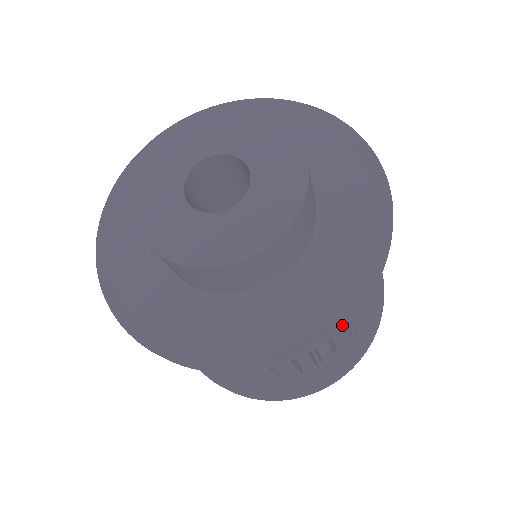
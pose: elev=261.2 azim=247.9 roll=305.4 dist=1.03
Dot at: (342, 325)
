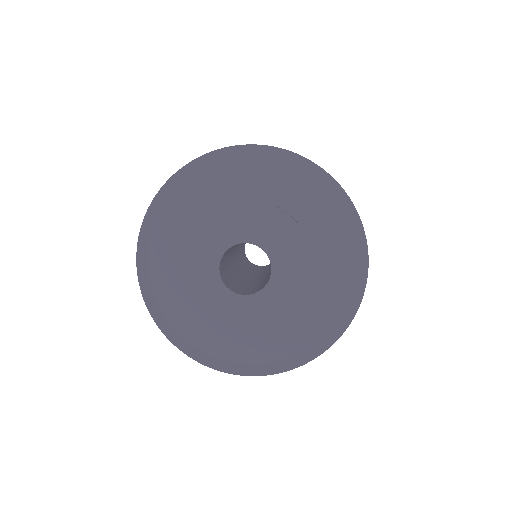
Dot at: (300, 365)
